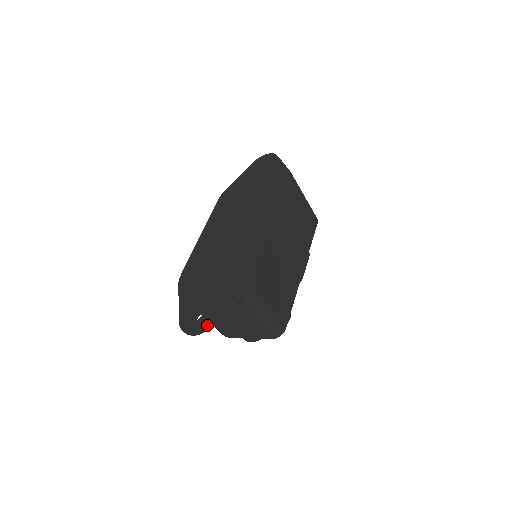
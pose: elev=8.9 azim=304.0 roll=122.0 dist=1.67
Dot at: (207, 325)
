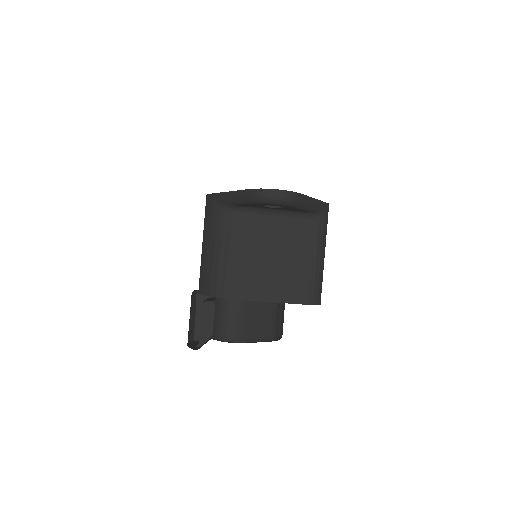
Dot at: (301, 195)
